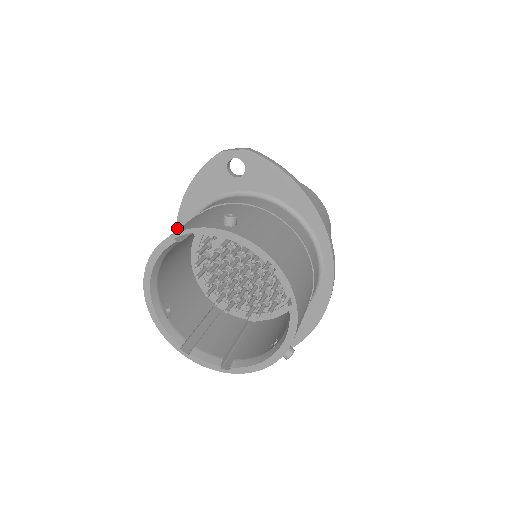
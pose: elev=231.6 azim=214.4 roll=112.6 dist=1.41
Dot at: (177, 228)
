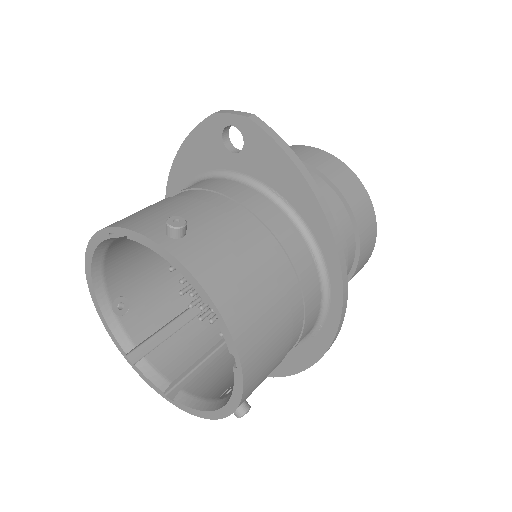
Dot at: occluded
